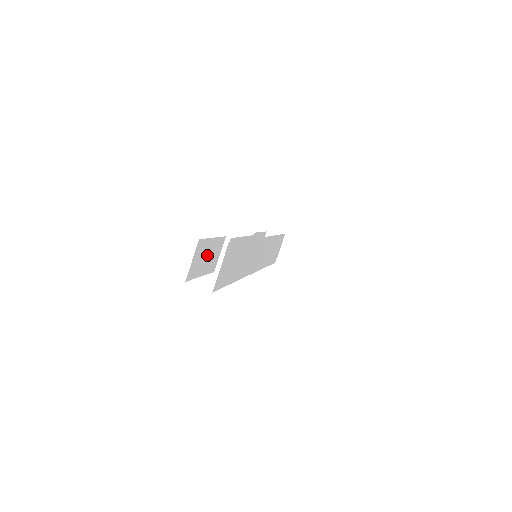
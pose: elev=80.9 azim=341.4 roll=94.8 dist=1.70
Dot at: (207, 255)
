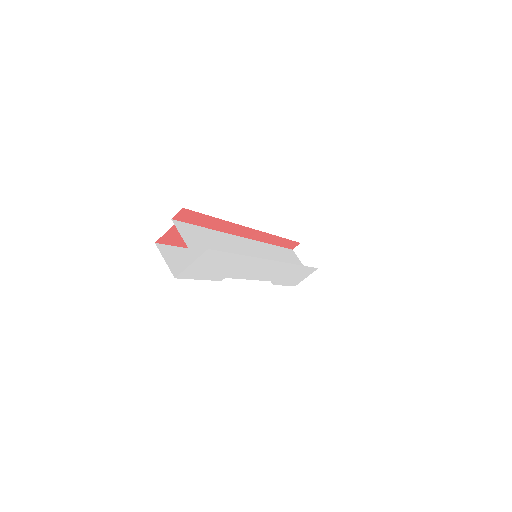
Dot at: (188, 262)
